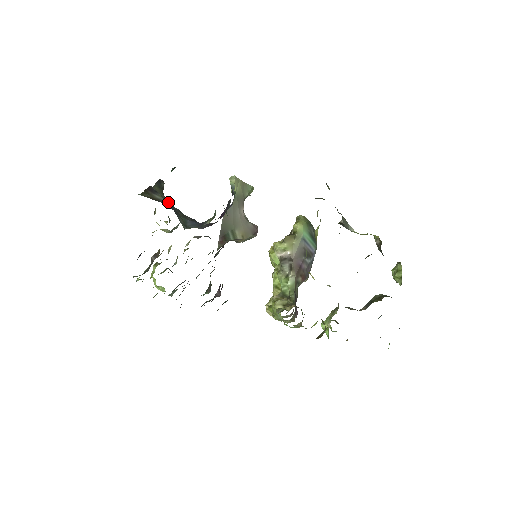
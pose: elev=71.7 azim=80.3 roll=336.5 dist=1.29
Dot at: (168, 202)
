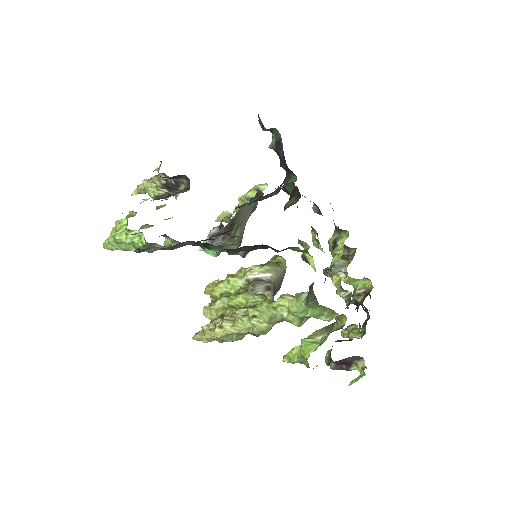
Dot at: occluded
